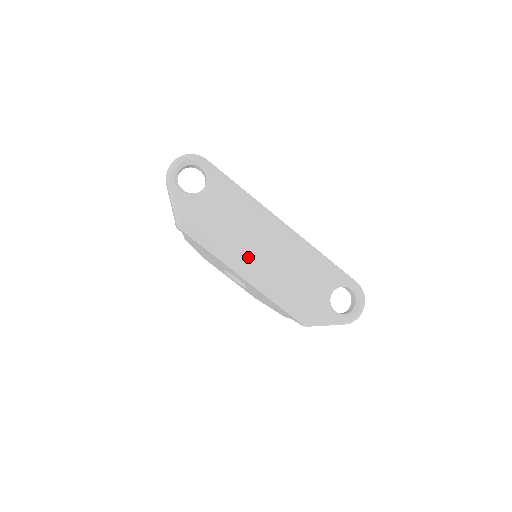
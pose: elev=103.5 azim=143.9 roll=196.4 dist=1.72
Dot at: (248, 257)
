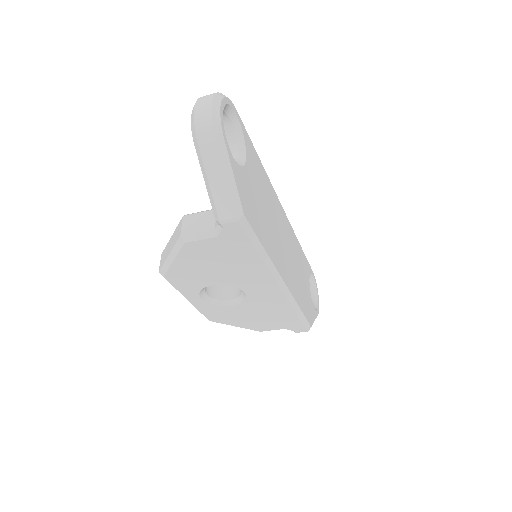
Dot at: (281, 257)
